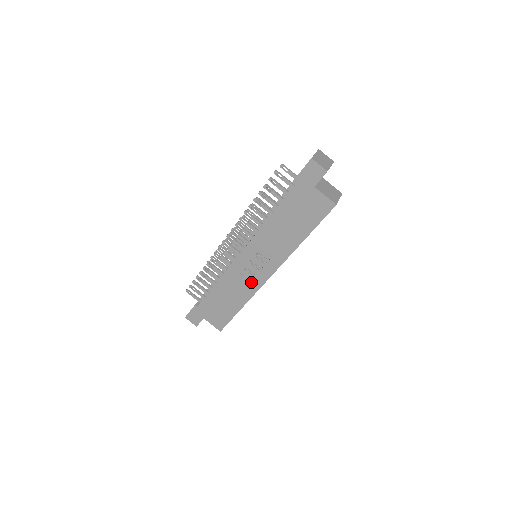
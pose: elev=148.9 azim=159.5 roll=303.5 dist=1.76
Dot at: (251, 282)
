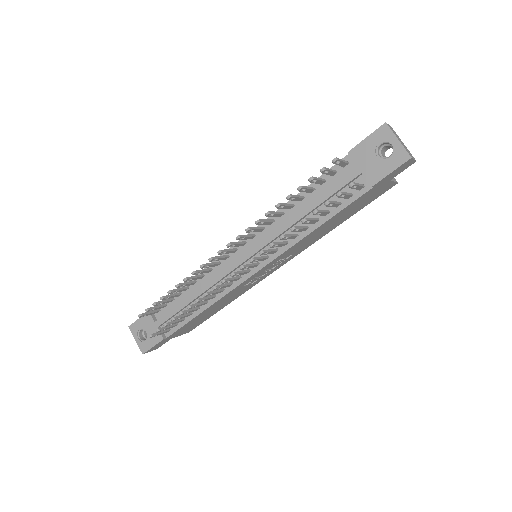
Dot at: (253, 283)
